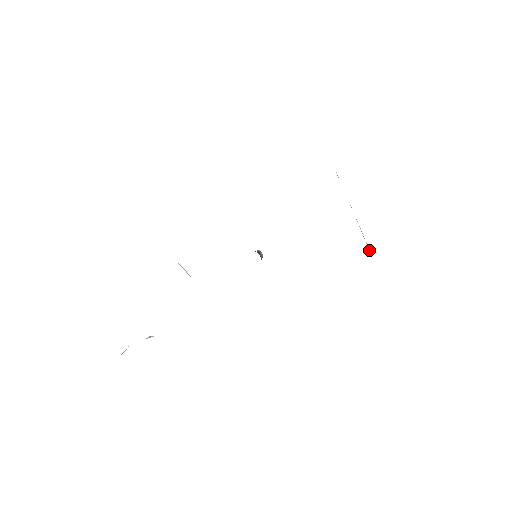
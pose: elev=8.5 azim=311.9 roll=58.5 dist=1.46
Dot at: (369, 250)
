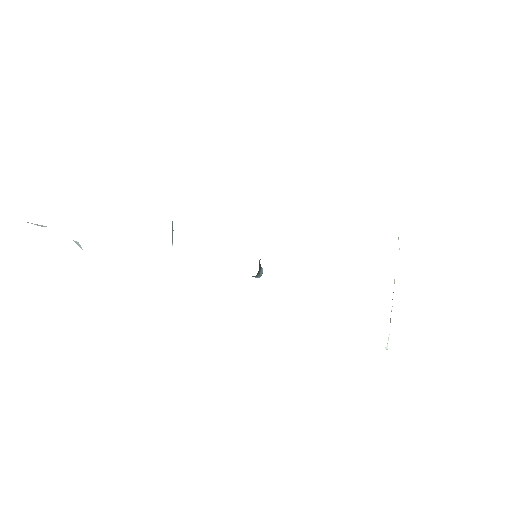
Dot at: (387, 348)
